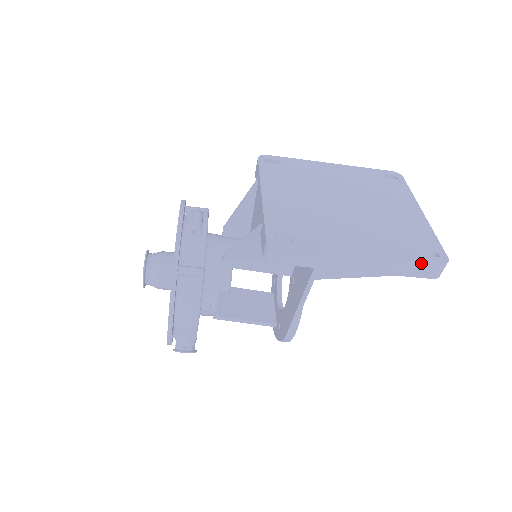
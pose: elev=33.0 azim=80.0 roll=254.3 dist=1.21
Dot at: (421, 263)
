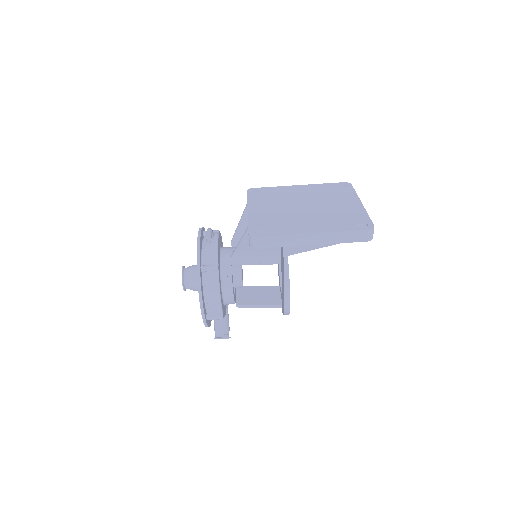
Dot at: (354, 231)
